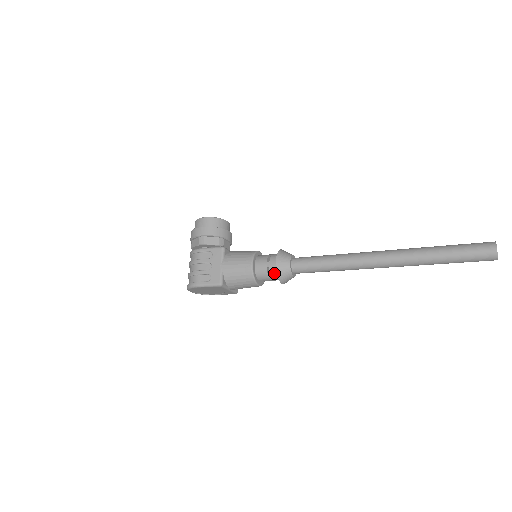
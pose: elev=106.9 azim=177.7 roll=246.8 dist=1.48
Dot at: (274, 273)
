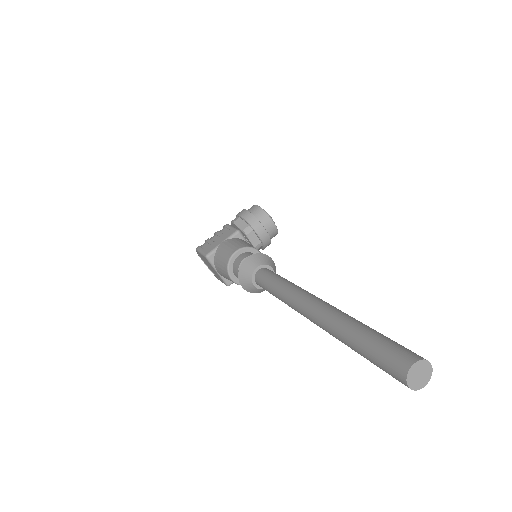
Dot at: occluded
